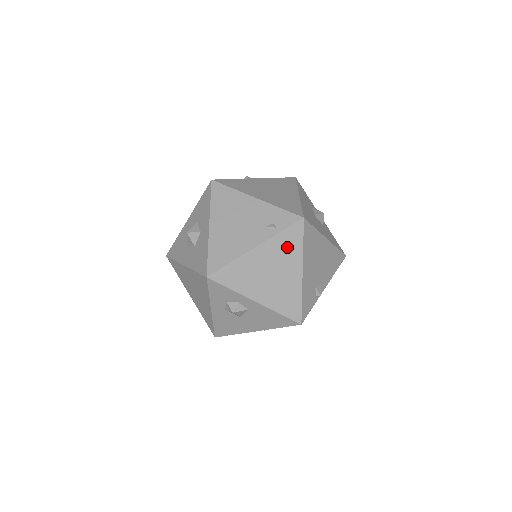
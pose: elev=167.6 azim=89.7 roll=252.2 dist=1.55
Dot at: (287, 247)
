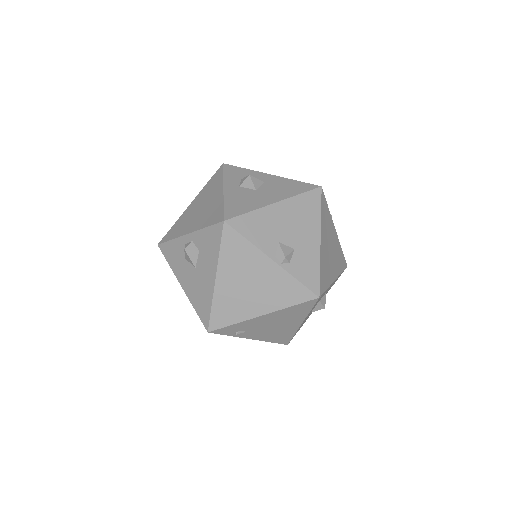
Dot at: occluded
